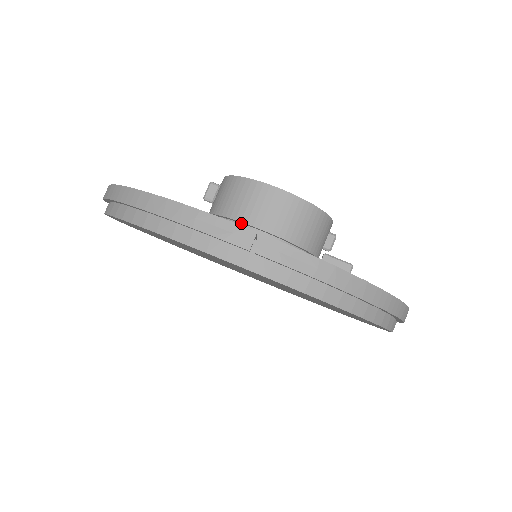
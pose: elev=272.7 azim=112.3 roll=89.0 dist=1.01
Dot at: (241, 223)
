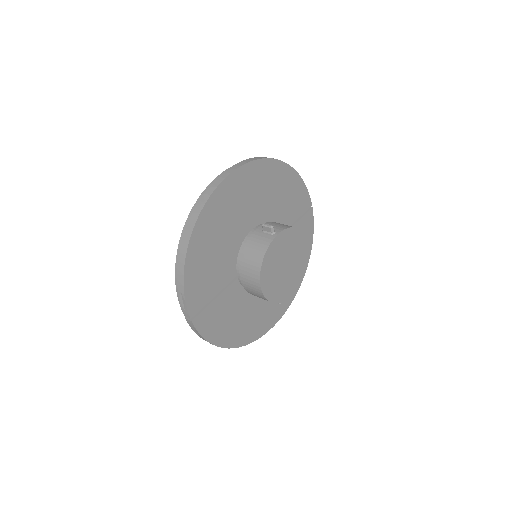
Dot at: (241, 267)
